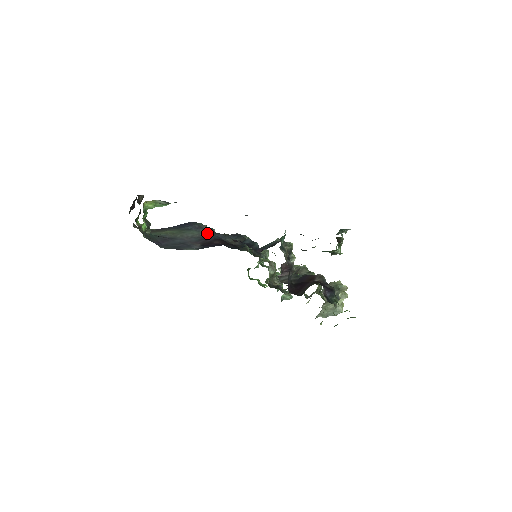
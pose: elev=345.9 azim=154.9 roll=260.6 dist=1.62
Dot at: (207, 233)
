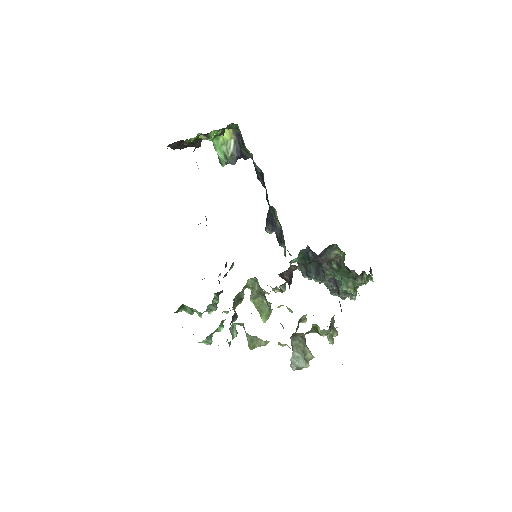
Dot at: occluded
